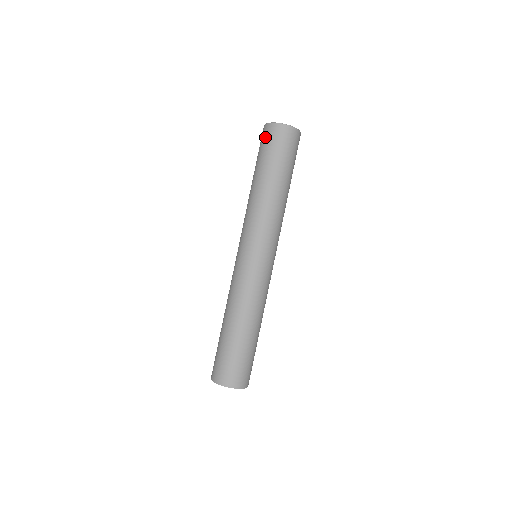
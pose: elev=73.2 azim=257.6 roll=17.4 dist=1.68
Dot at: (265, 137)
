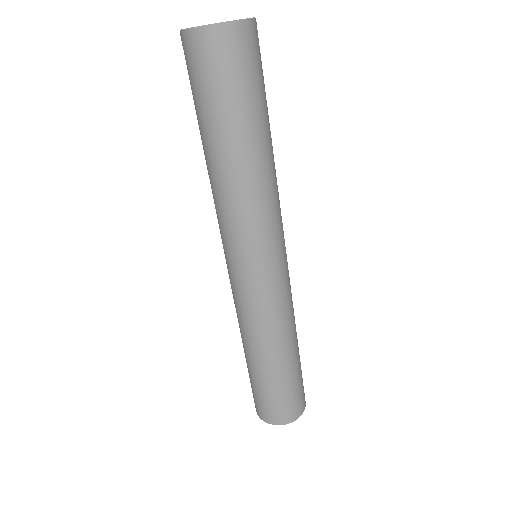
Dot at: (188, 62)
